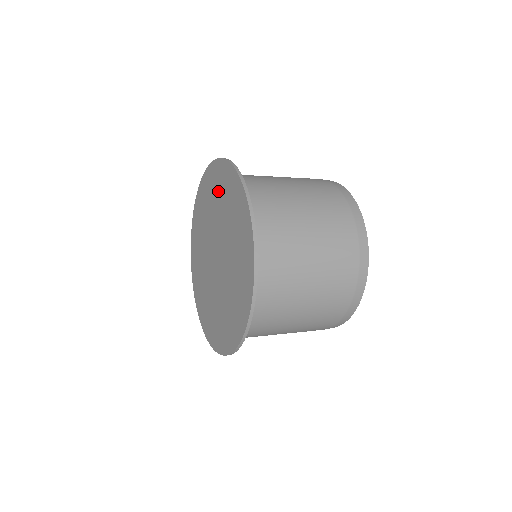
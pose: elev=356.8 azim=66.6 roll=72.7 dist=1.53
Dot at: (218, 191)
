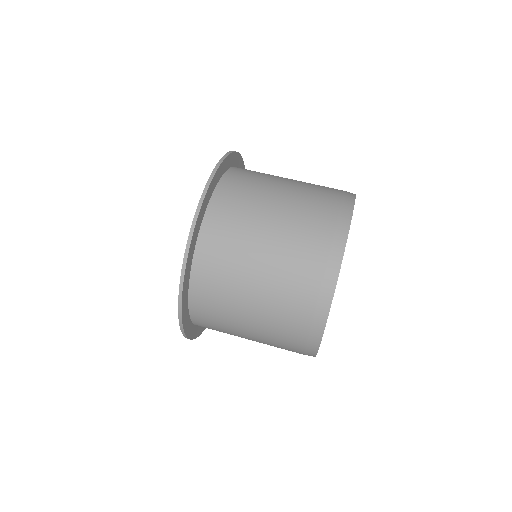
Dot at: occluded
